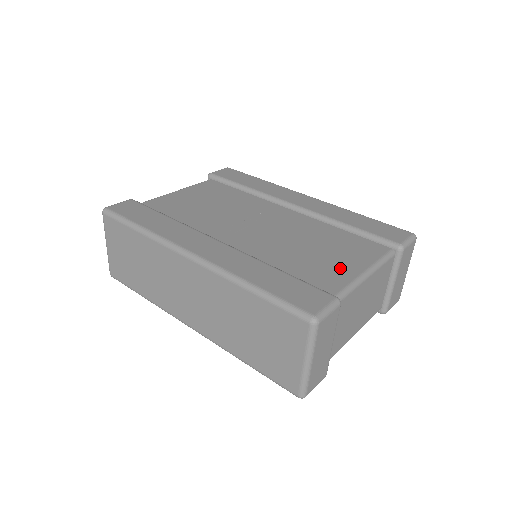
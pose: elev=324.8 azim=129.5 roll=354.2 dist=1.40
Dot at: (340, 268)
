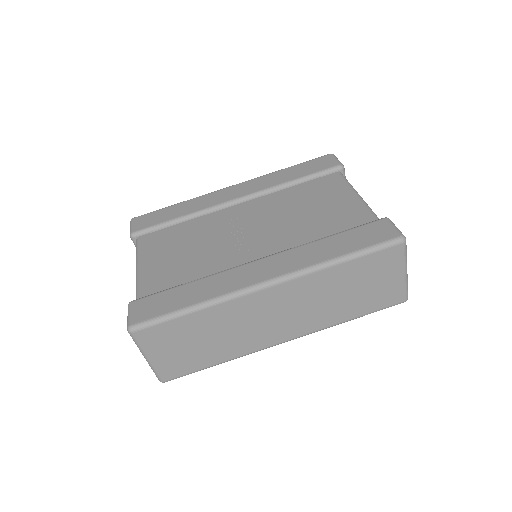
Dot at: (344, 205)
